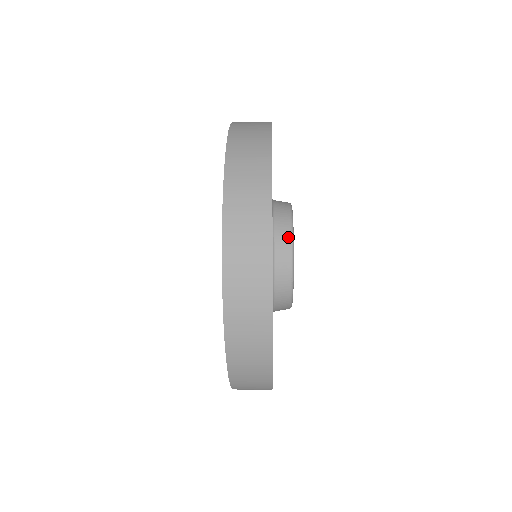
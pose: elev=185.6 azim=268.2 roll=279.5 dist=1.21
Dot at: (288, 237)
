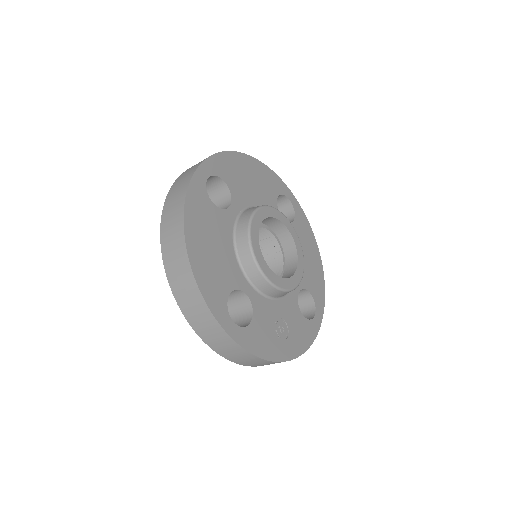
Dot at: (250, 213)
